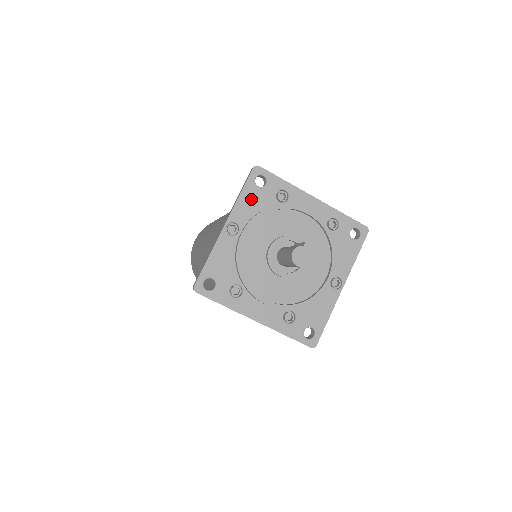
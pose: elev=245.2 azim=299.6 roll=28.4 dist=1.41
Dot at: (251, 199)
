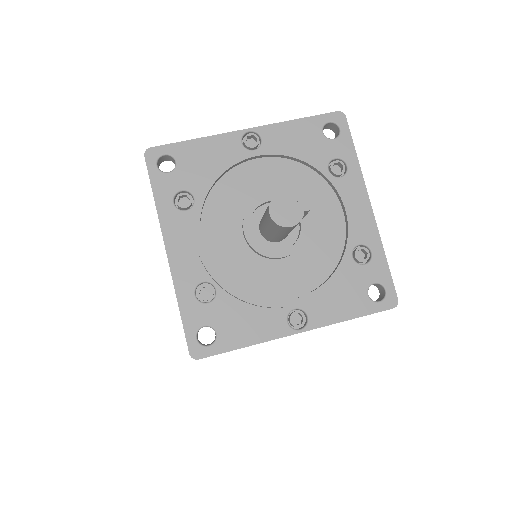
Dot at: (302, 135)
